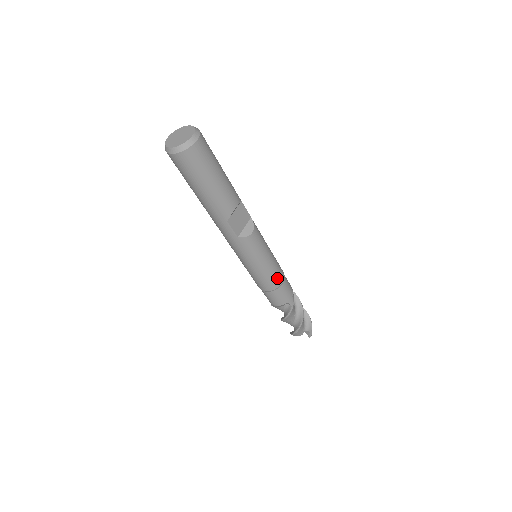
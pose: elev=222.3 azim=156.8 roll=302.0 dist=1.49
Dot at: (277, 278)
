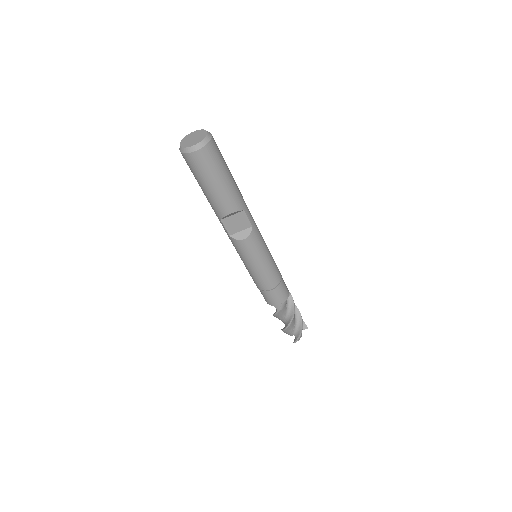
Dot at: (265, 283)
